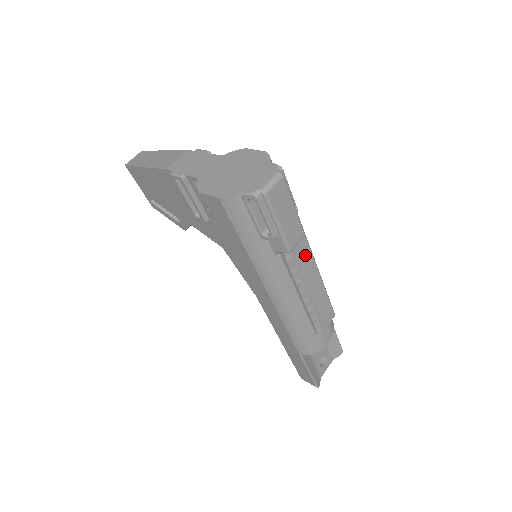
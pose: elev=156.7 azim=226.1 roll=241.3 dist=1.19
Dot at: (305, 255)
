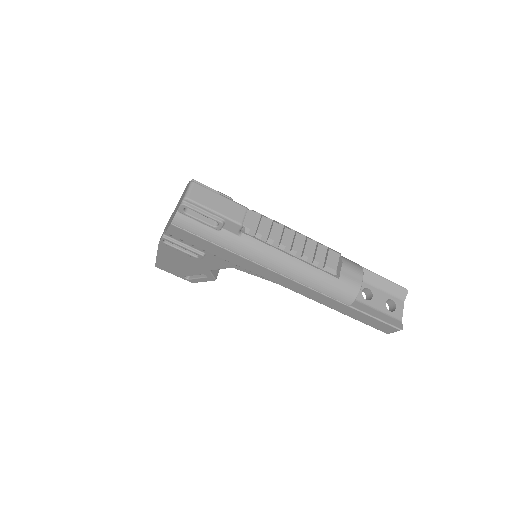
Dot at: (261, 222)
